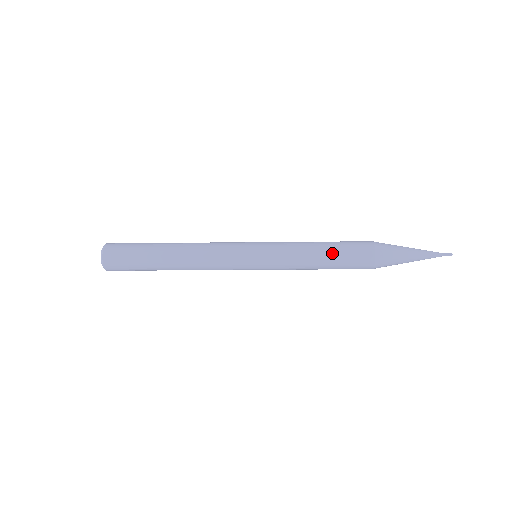
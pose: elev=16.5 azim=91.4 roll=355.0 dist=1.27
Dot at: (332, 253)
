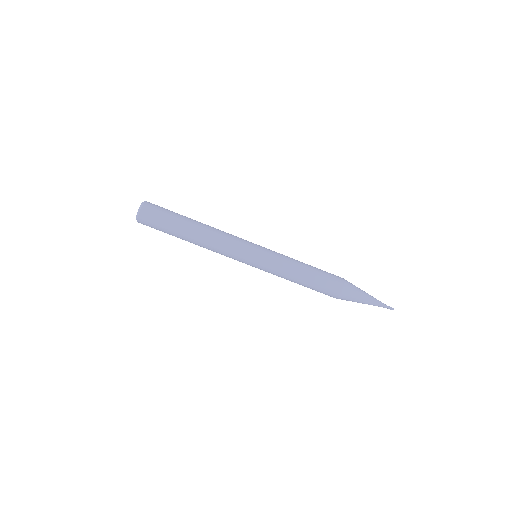
Dot at: (314, 267)
